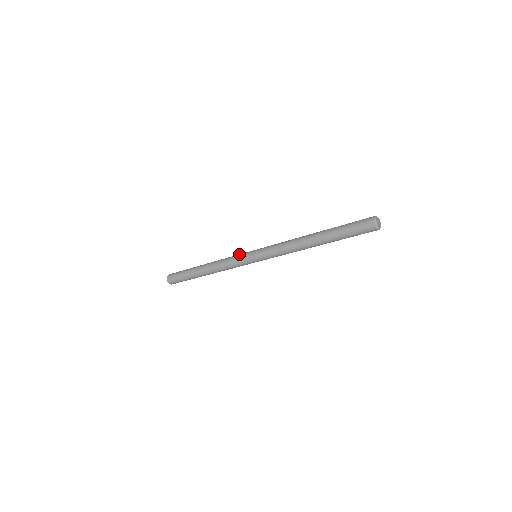
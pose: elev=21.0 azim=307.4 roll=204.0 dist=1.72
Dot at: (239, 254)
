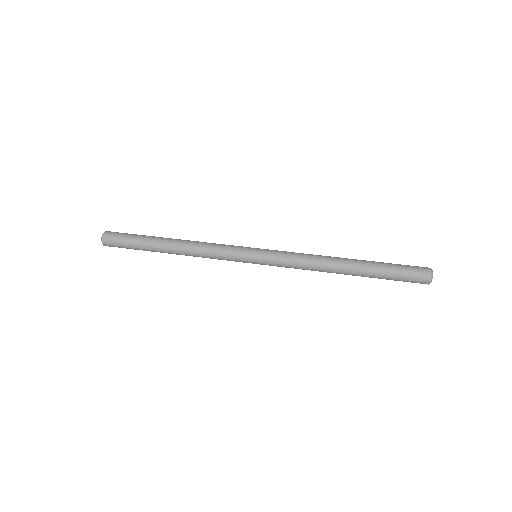
Dot at: (230, 256)
